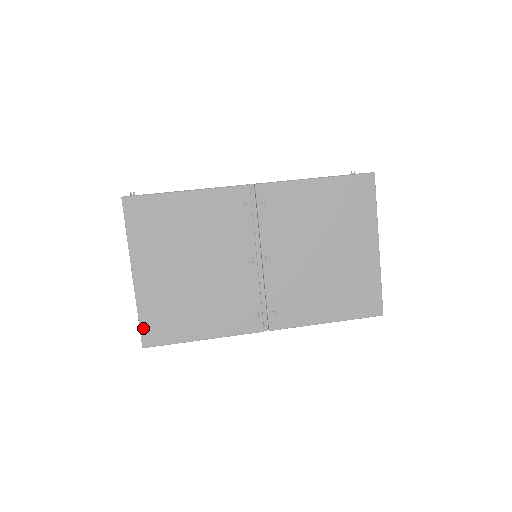
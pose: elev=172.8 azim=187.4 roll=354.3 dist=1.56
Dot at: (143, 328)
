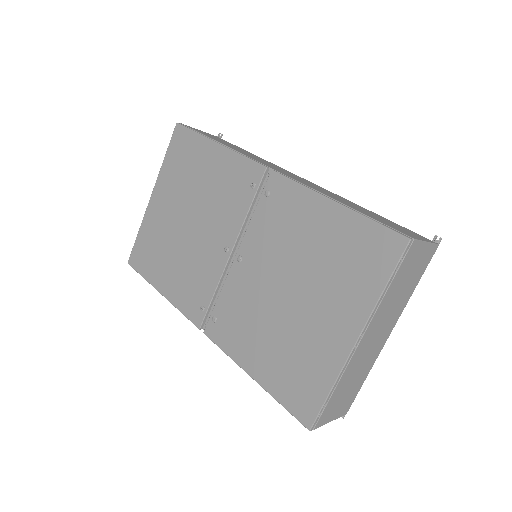
Dot at: (135, 247)
